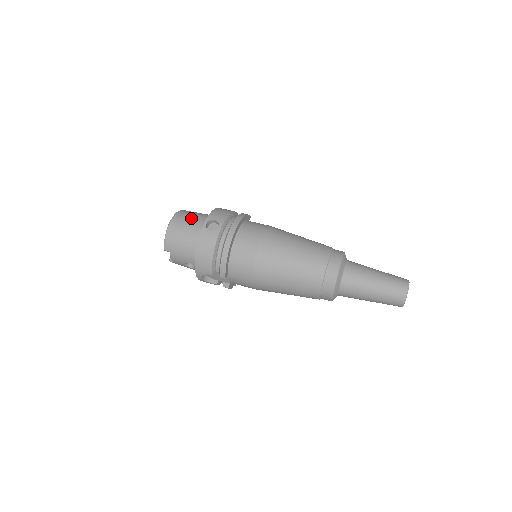
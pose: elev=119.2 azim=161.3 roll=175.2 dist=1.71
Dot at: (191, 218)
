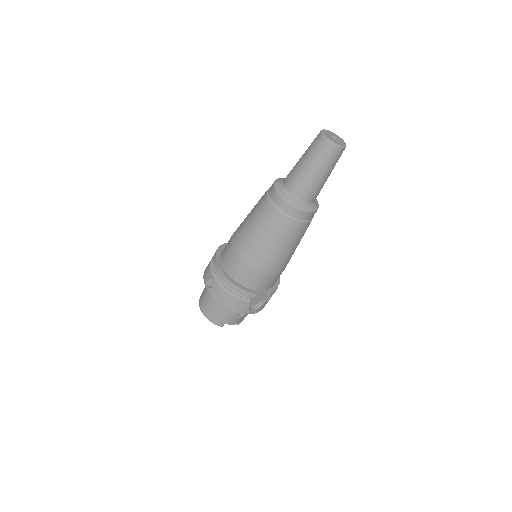
Dot at: (204, 294)
